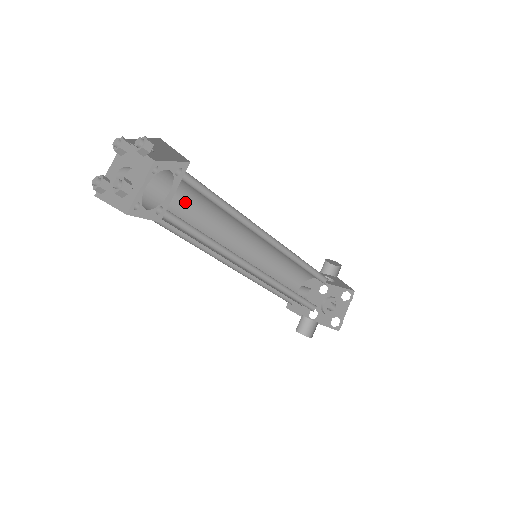
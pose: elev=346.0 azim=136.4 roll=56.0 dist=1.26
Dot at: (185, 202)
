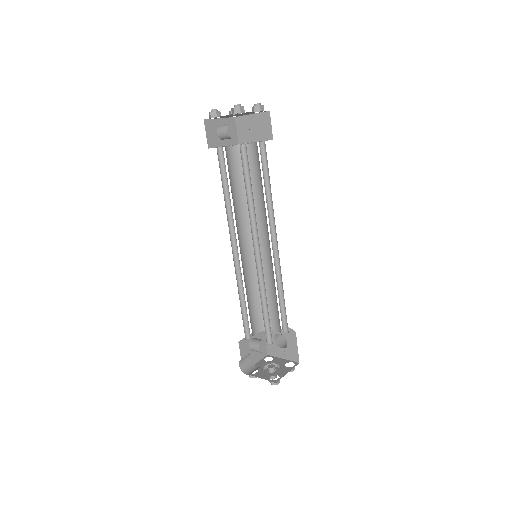
Dot at: (240, 179)
